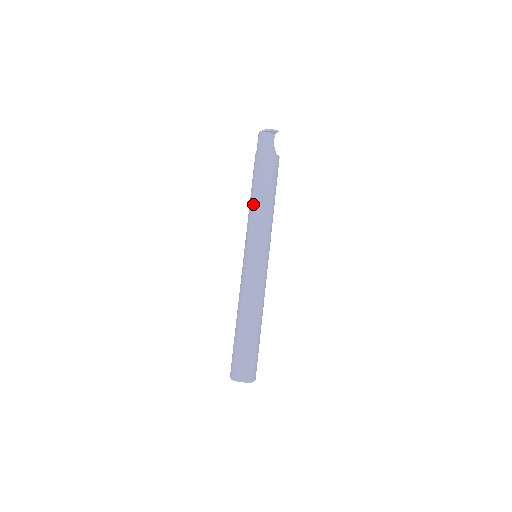
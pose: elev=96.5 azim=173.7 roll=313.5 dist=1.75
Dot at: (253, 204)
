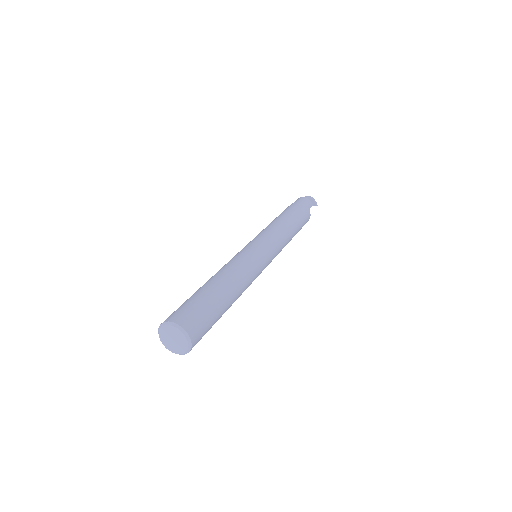
Dot at: (278, 221)
